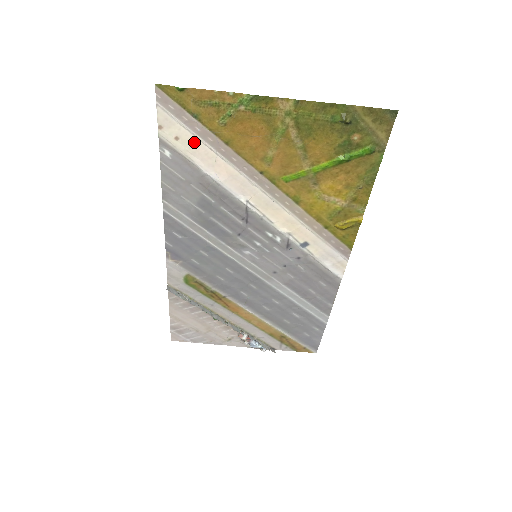
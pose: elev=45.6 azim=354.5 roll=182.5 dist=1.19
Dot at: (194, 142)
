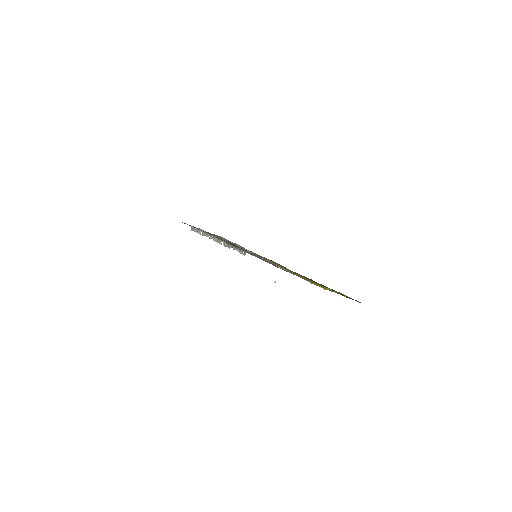
Dot at: occluded
